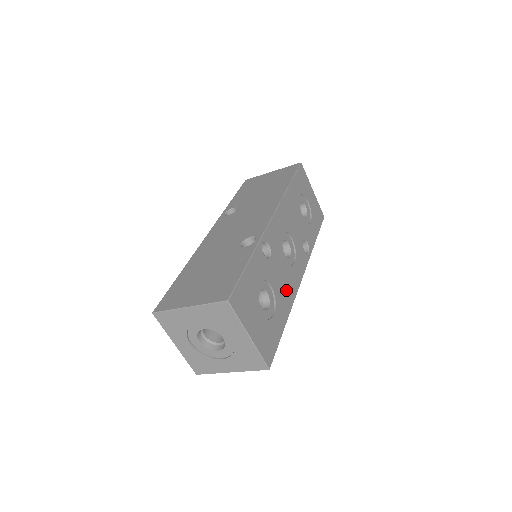
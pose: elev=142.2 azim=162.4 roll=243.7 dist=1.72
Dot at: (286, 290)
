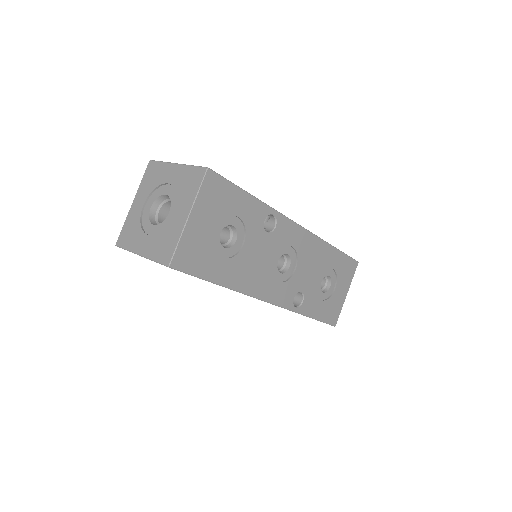
Dot at: (250, 274)
